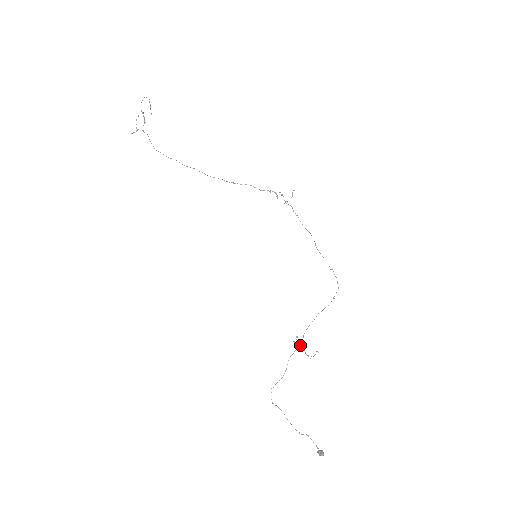
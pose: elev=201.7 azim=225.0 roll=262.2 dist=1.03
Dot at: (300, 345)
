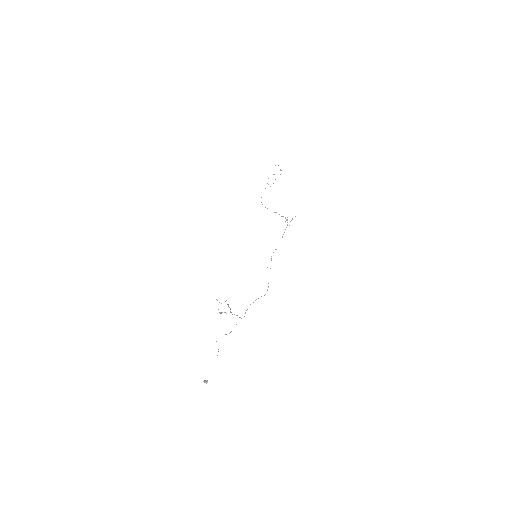
Dot at: occluded
